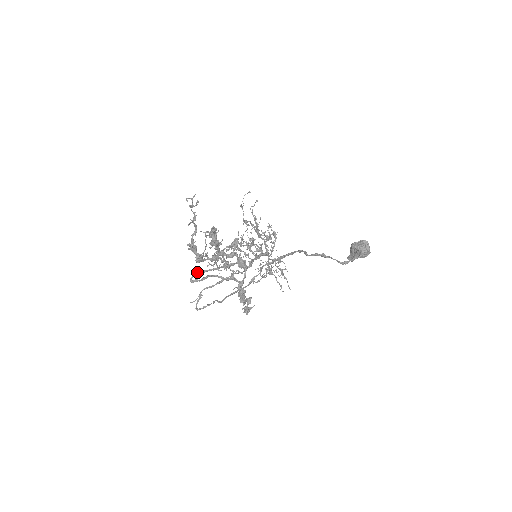
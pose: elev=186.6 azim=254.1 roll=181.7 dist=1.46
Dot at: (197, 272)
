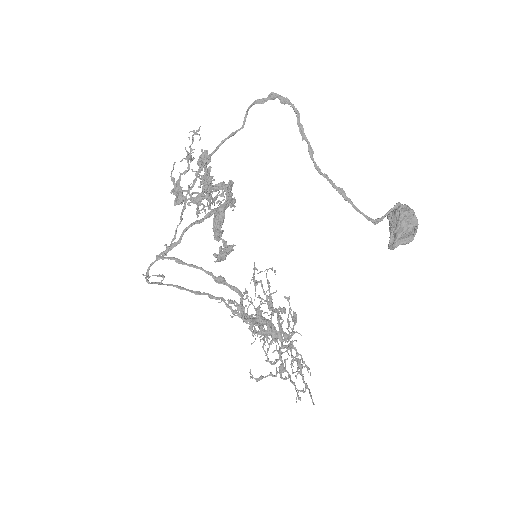
Dot at: (170, 257)
